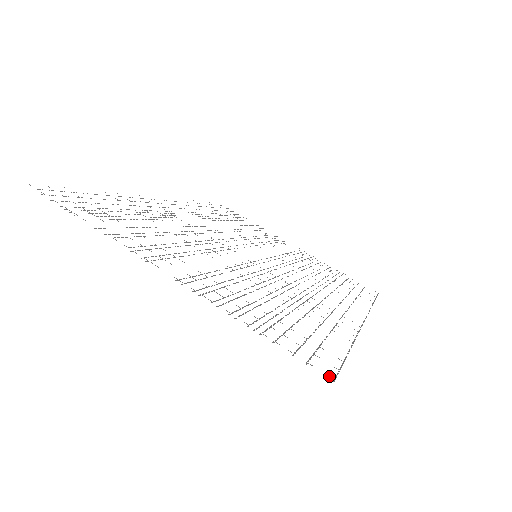
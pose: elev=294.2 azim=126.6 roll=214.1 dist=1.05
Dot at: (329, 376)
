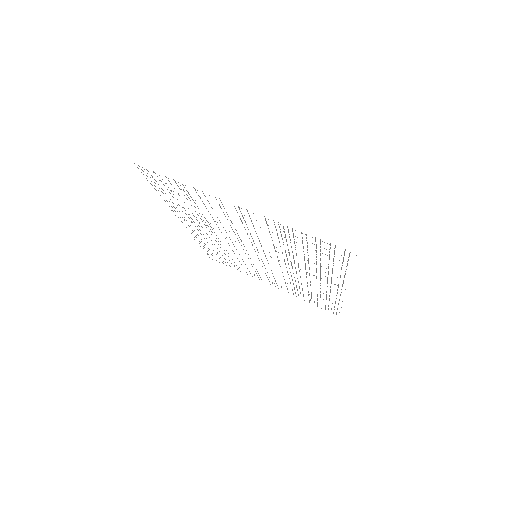
Dot at: occluded
